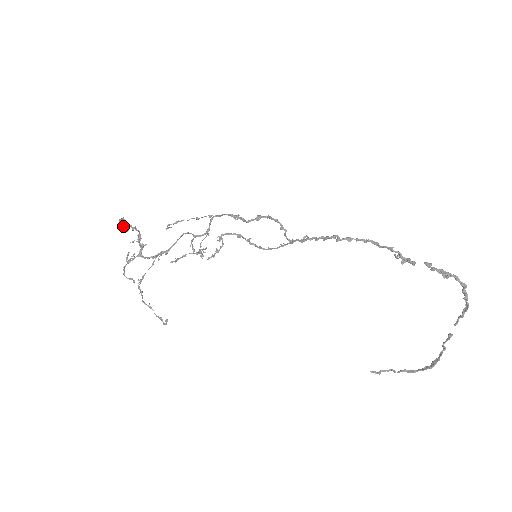
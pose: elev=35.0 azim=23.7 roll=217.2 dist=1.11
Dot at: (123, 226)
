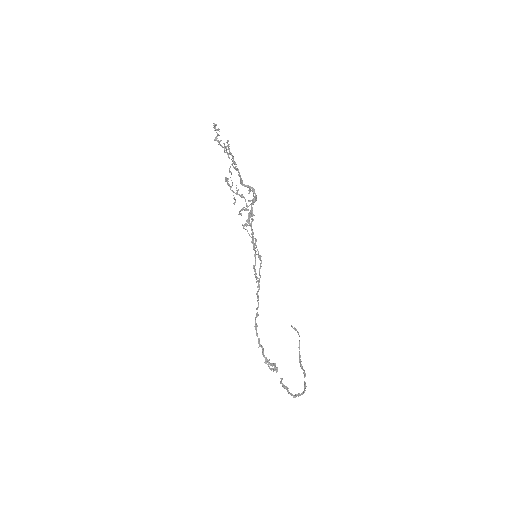
Dot at: occluded
